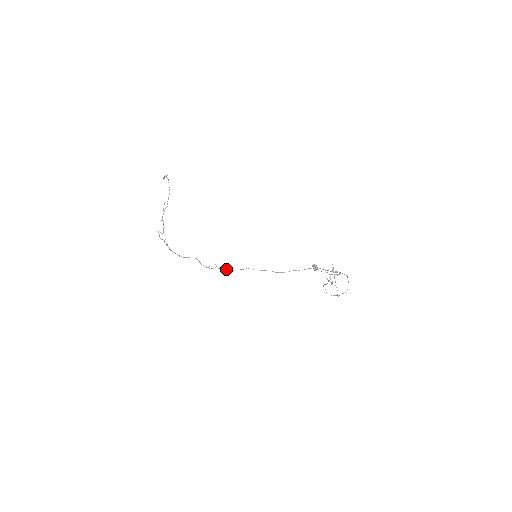
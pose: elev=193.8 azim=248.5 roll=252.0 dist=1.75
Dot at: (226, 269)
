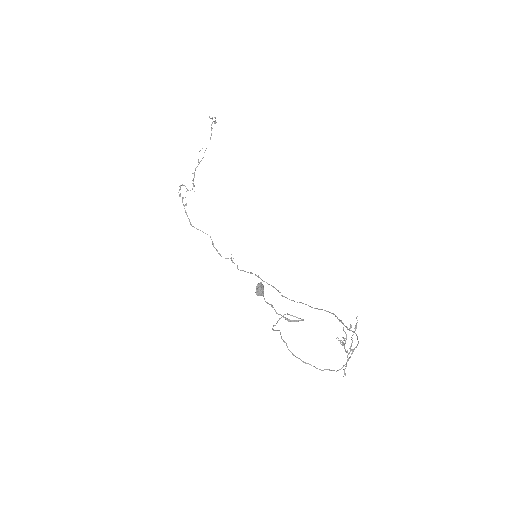
Dot at: (237, 265)
